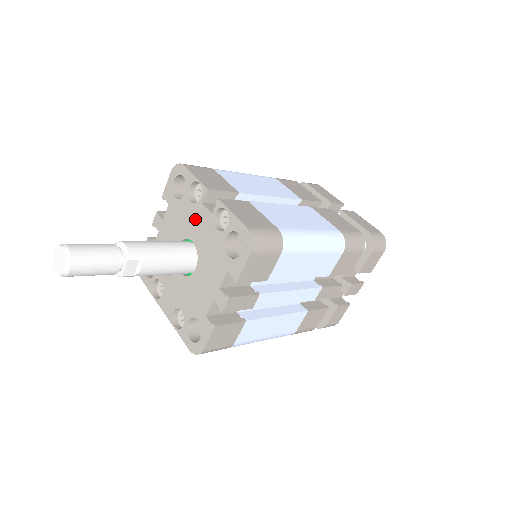
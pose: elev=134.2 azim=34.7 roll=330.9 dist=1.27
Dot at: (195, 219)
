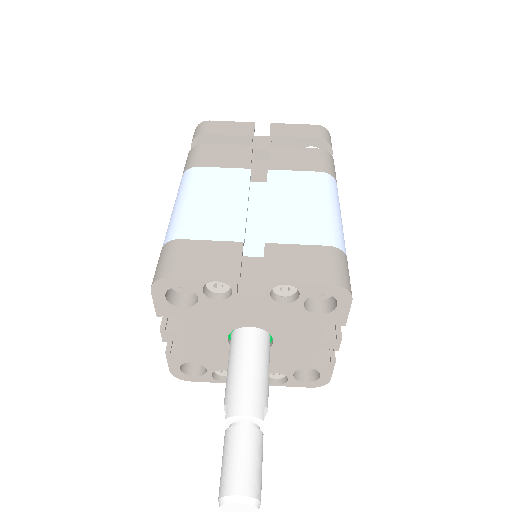
Dot at: (238, 310)
